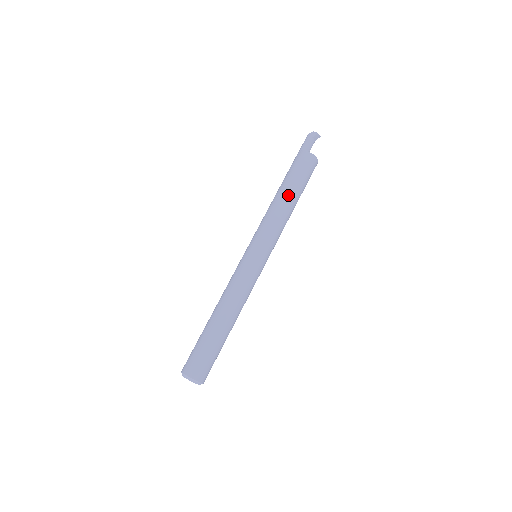
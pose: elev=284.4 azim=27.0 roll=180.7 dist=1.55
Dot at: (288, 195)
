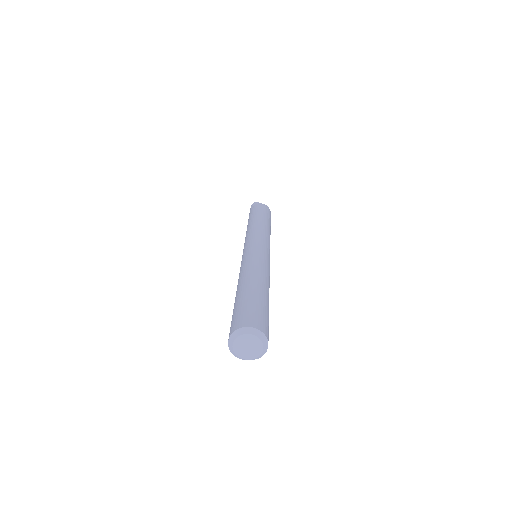
Dot at: (260, 218)
